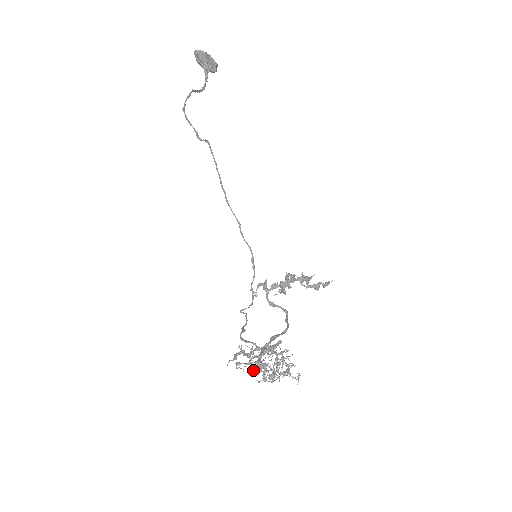
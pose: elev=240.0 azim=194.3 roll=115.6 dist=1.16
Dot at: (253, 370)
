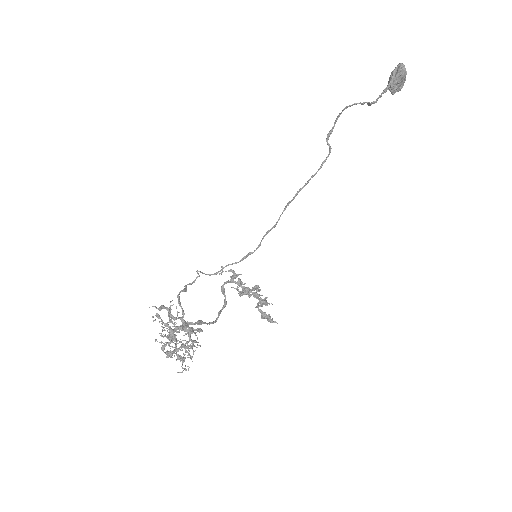
Dot at: (162, 330)
